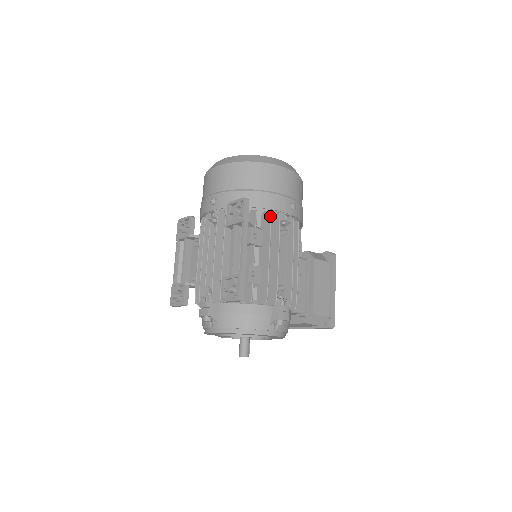
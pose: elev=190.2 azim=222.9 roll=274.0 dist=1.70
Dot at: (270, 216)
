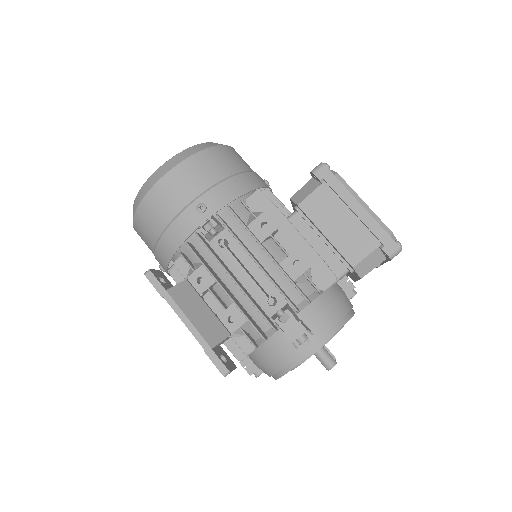
Dot at: (190, 249)
